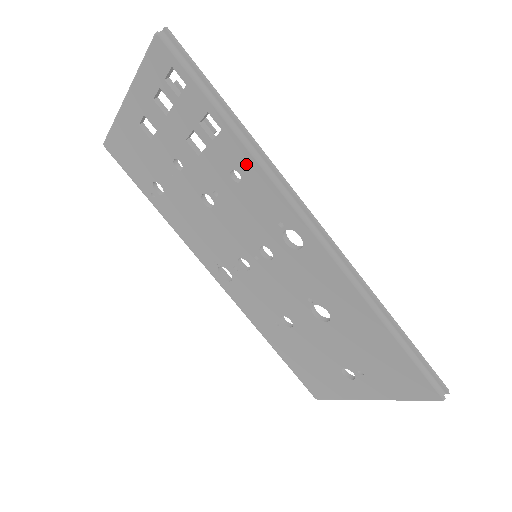
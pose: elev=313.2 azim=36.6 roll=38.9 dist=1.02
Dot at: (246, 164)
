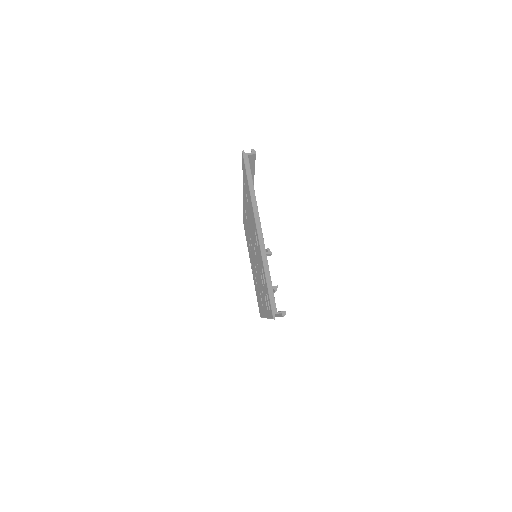
Dot at: occluded
